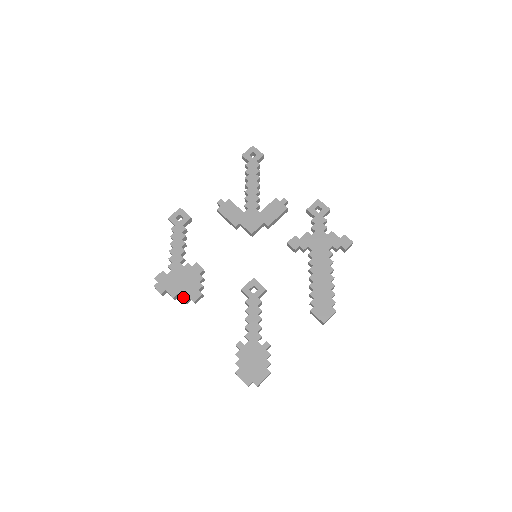
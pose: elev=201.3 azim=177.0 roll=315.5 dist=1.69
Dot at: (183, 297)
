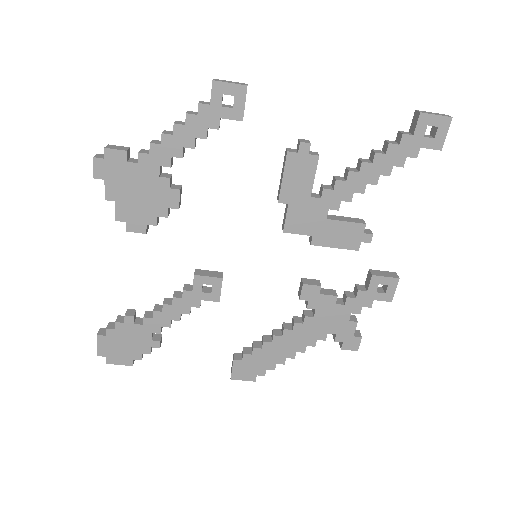
Dot at: (119, 212)
